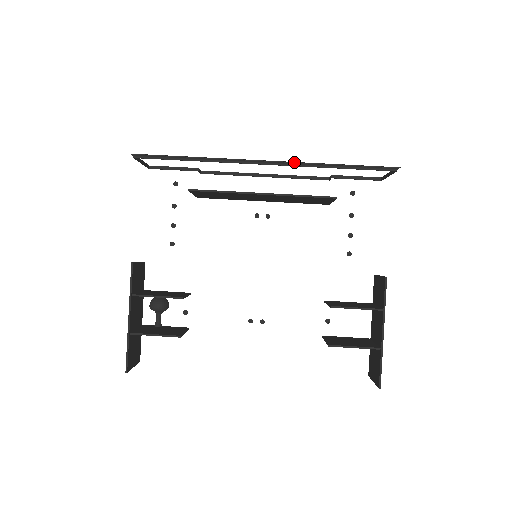
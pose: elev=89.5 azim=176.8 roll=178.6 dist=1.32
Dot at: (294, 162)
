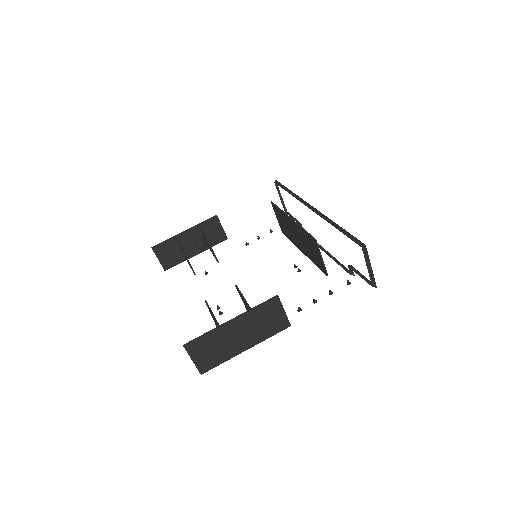
Dot at: occluded
